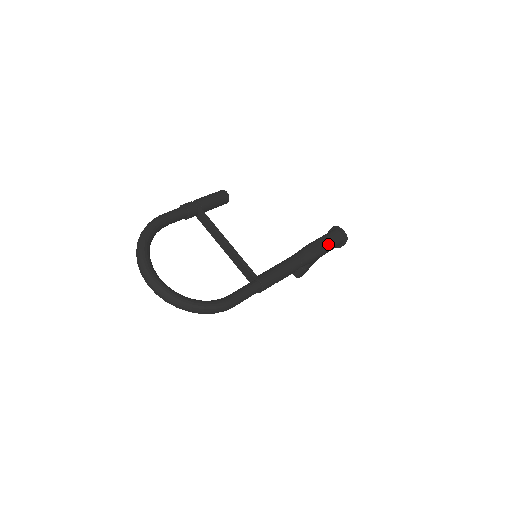
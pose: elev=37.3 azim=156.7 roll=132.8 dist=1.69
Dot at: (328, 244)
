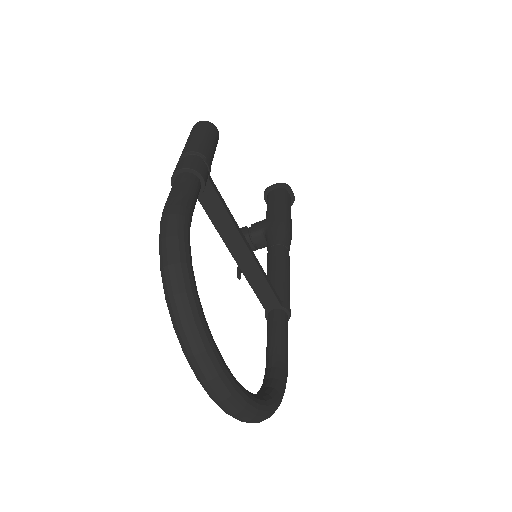
Dot at: occluded
